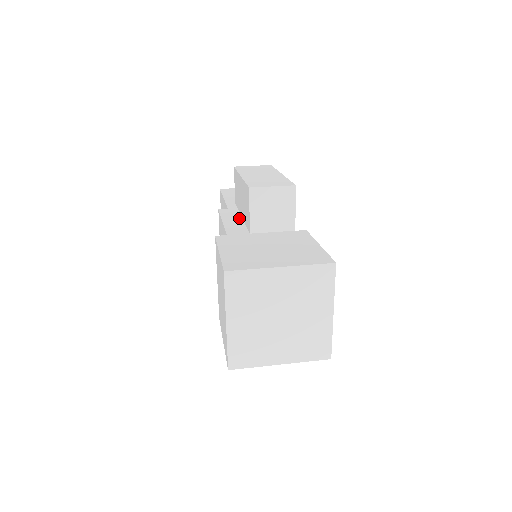
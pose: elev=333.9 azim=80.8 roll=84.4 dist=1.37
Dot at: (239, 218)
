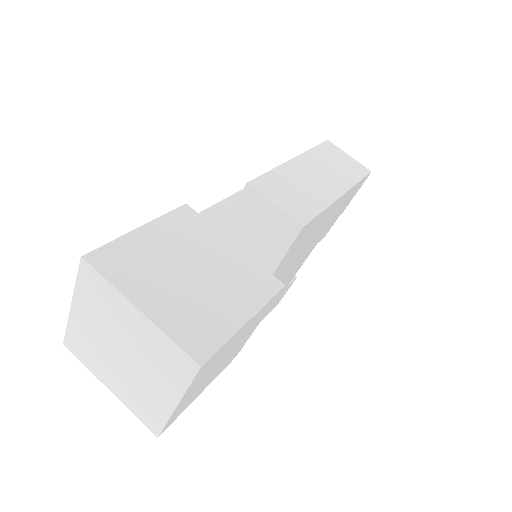
Dot at: occluded
